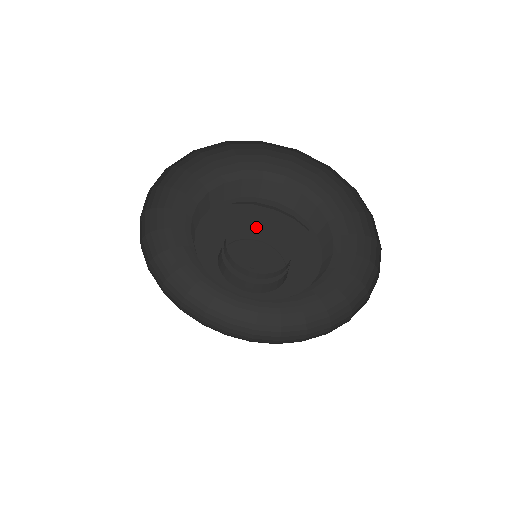
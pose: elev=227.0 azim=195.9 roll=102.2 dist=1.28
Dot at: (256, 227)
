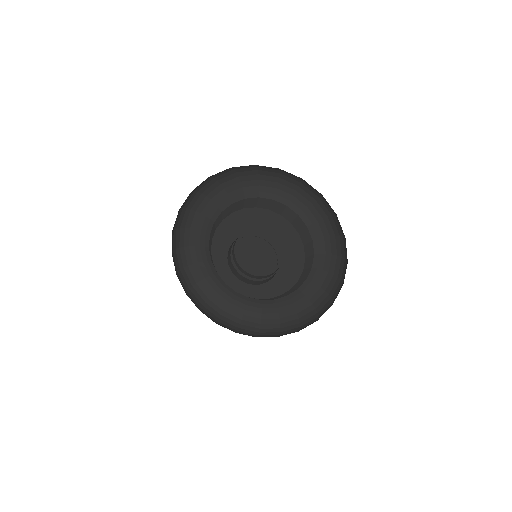
Dot at: (273, 243)
